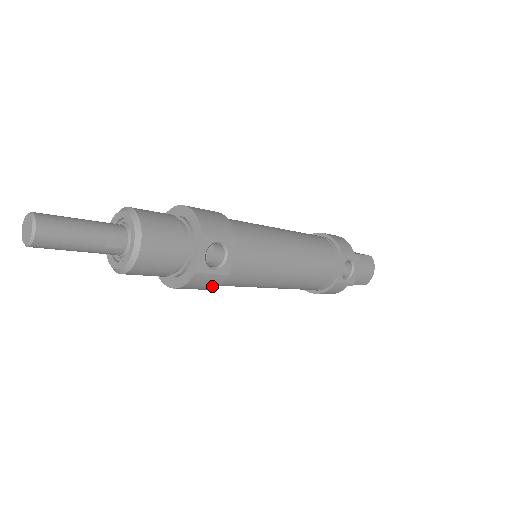
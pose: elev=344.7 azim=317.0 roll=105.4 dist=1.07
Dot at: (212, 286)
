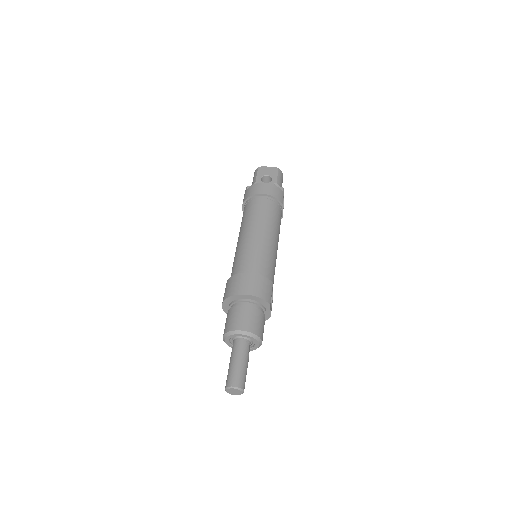
Dot at: occluded
